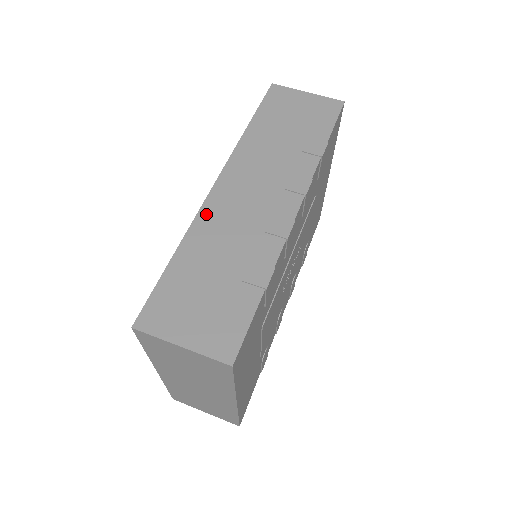
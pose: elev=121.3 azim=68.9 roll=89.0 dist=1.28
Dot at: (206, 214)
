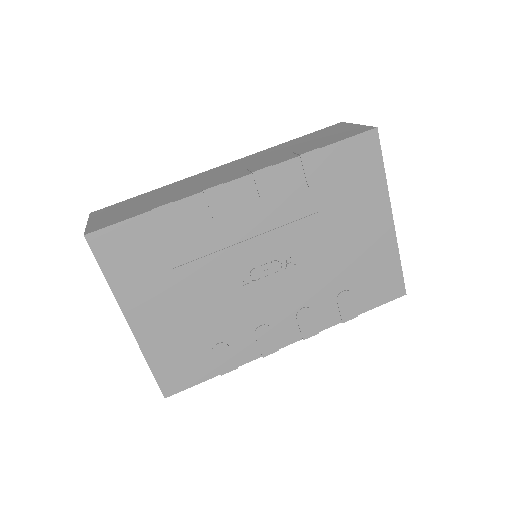
Dot at: (192, 177)
